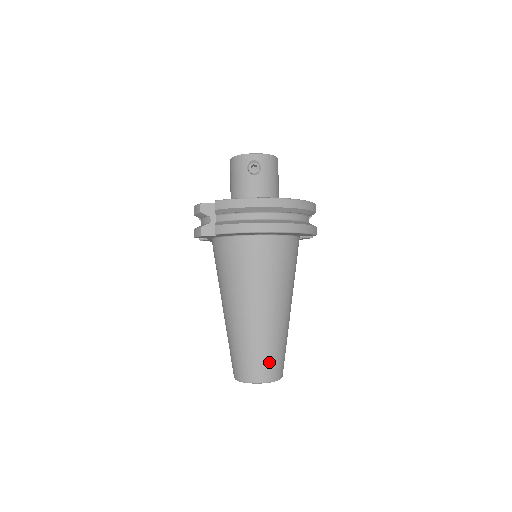
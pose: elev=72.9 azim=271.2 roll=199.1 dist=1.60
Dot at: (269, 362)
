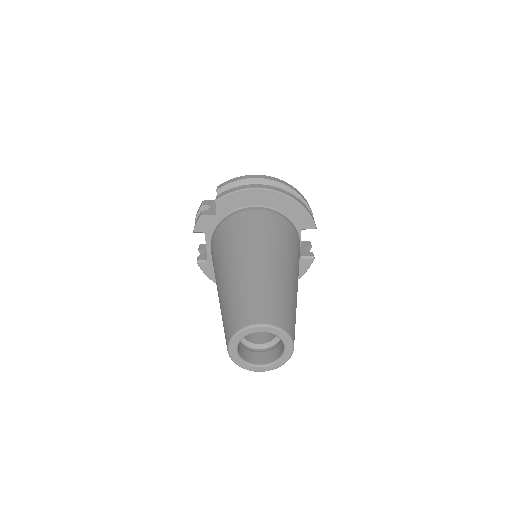
Dot at: (274, 305)
